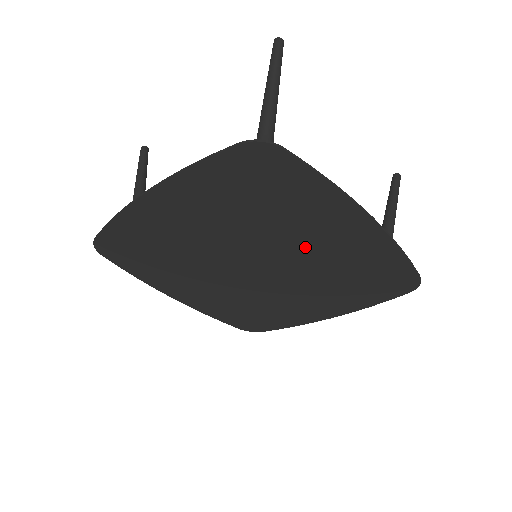
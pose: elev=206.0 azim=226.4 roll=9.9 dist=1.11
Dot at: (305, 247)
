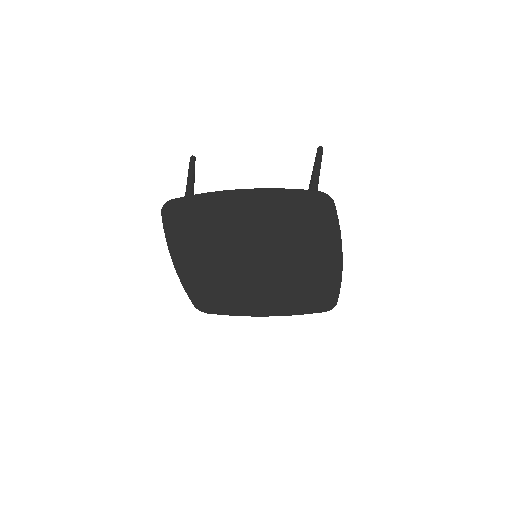
Dot at: (296, 261)
